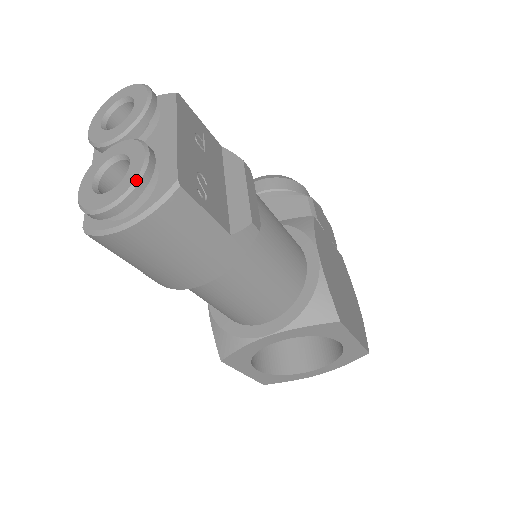
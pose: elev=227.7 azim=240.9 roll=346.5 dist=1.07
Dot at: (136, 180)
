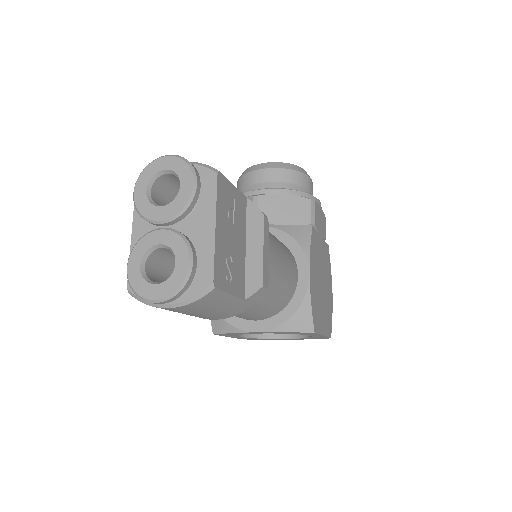
Dot at: (181, 286)
